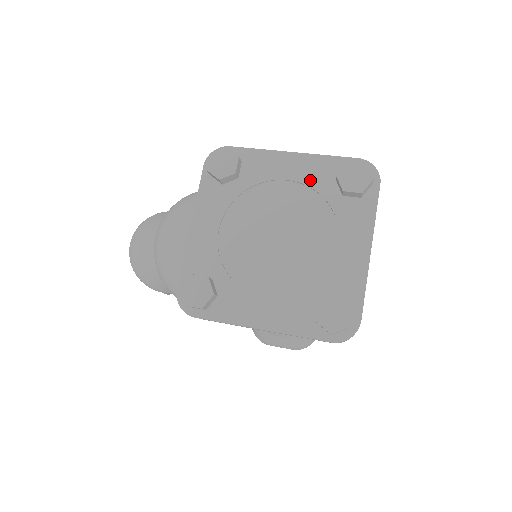
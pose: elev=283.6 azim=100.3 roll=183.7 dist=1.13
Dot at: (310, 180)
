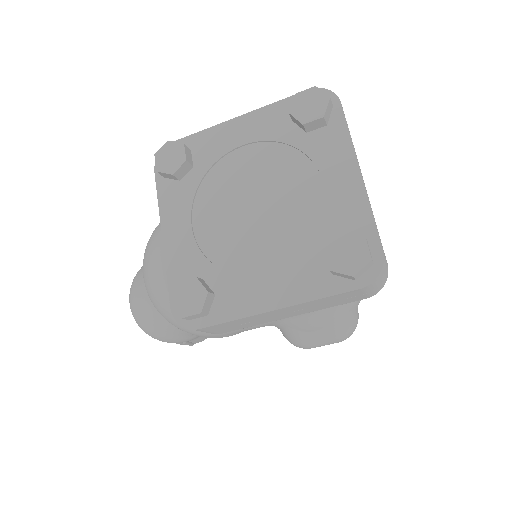
Dot at: (266, 134)
